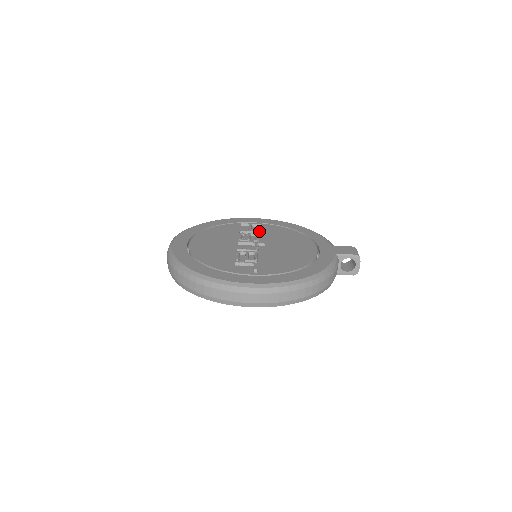
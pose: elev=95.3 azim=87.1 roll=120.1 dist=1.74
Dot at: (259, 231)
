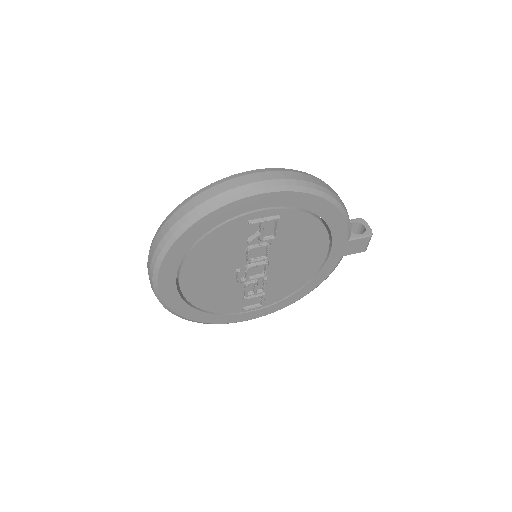
Dot at: occluded
